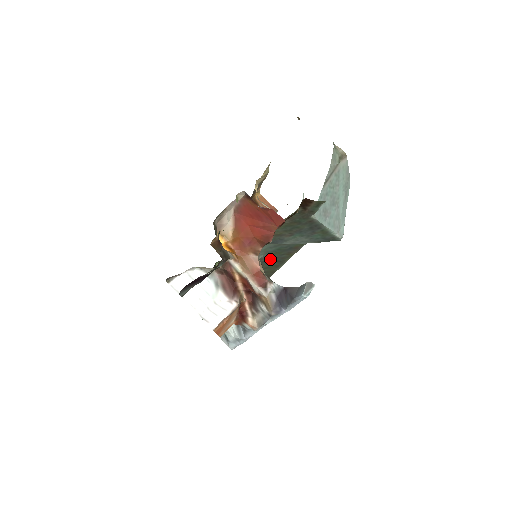
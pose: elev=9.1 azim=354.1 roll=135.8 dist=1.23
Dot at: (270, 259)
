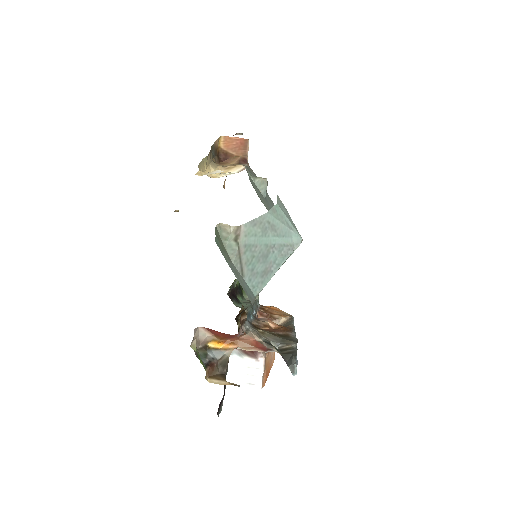
Dot at: occluded
